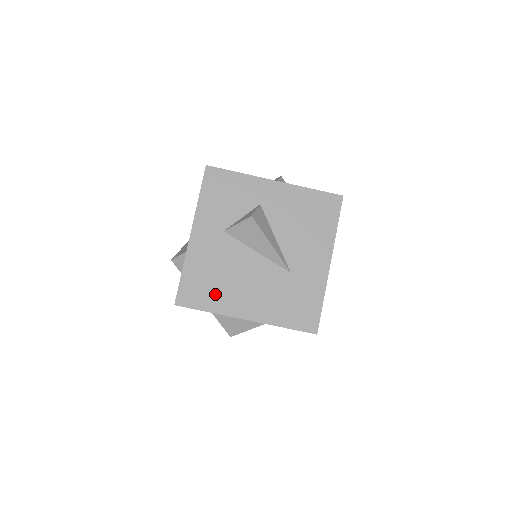
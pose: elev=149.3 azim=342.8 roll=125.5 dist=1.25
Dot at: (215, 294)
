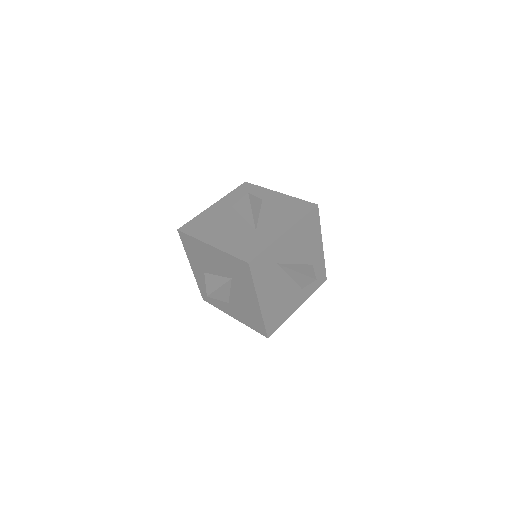
Dot at: (203, 230)
